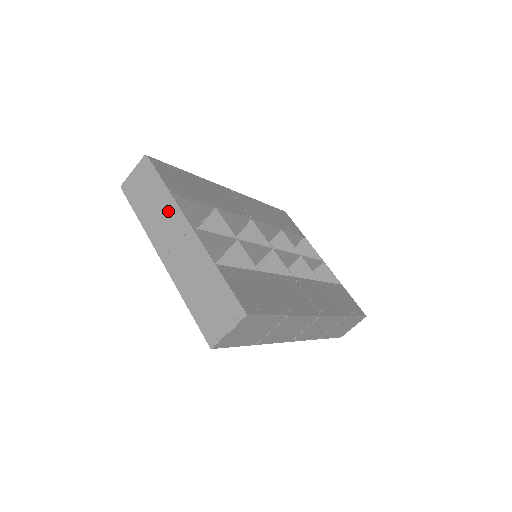
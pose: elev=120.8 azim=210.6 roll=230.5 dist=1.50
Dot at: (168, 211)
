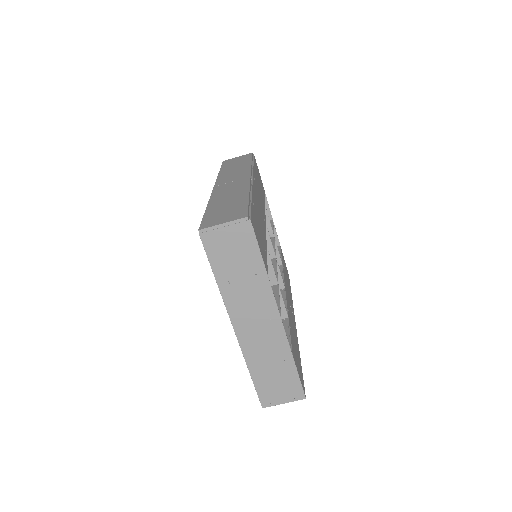
Dot at: (259, 292)
